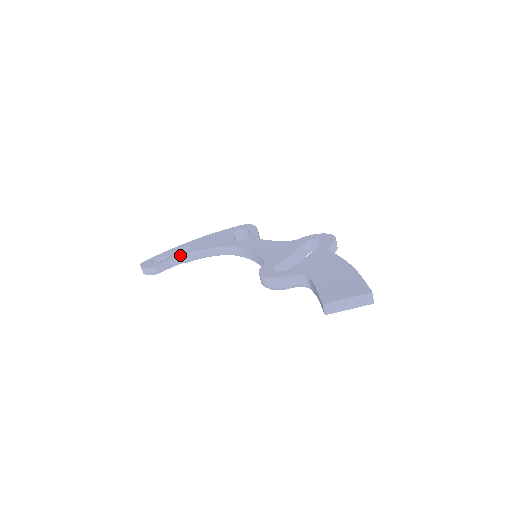
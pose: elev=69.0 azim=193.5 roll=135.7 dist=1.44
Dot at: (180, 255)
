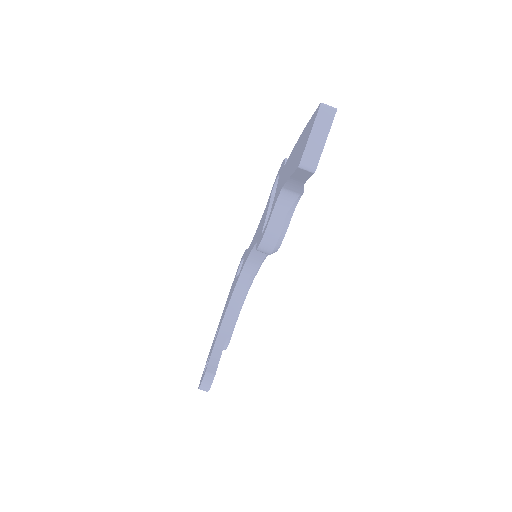
Dot at: (215, 340)
